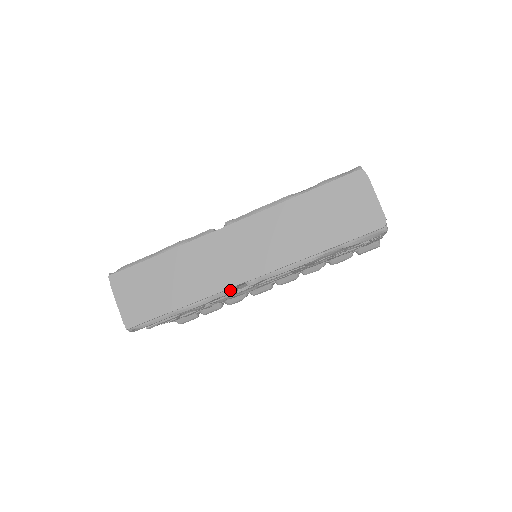
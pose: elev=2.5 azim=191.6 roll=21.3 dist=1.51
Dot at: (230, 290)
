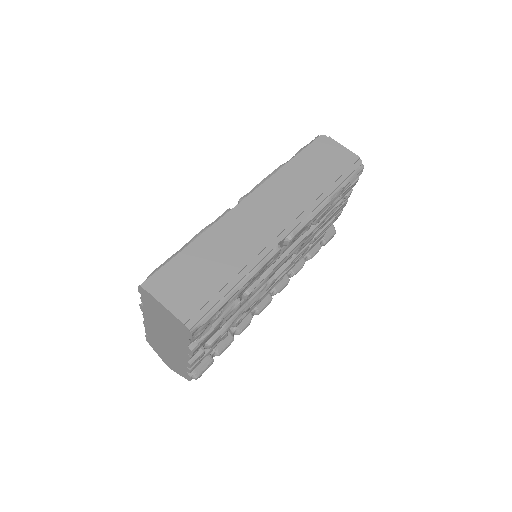
Dot at: (277, 248)
